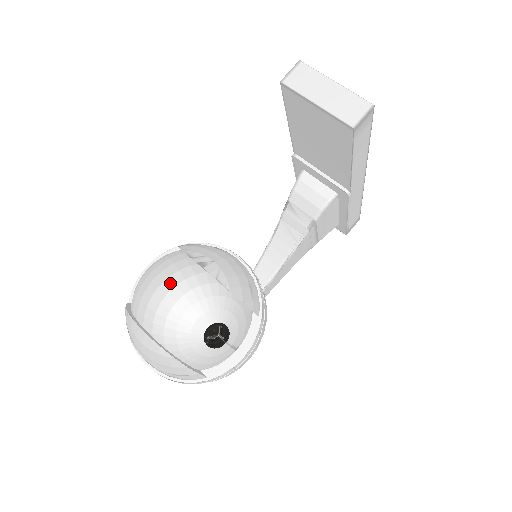
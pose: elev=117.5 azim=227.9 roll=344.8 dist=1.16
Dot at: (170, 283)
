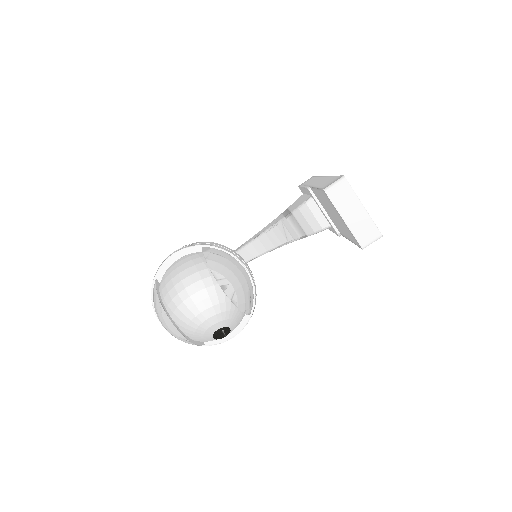
Dot at: (198, 297)
